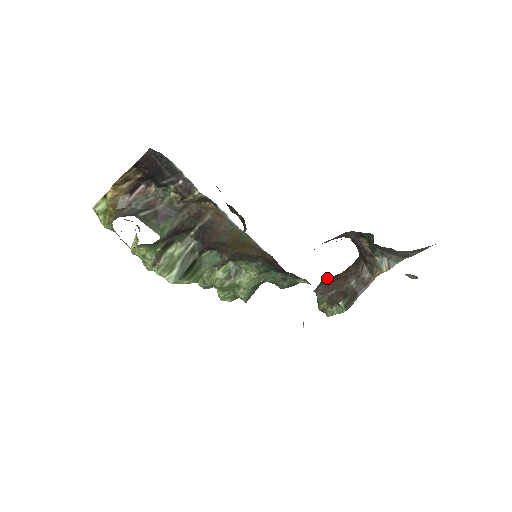
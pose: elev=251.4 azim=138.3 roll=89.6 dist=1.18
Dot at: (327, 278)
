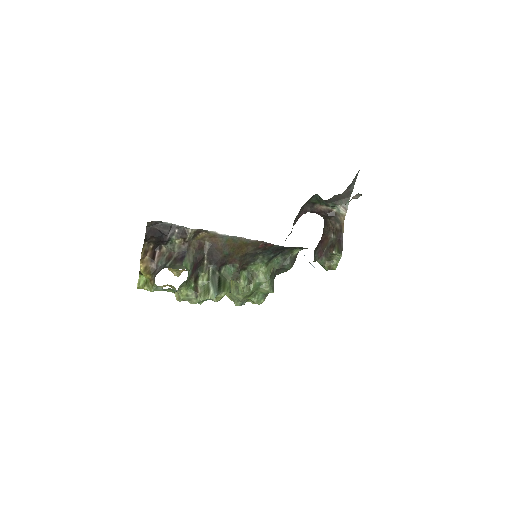
Dot at: (316, 247)
